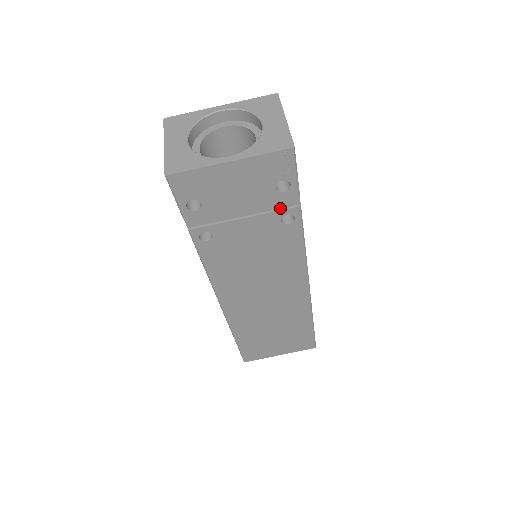
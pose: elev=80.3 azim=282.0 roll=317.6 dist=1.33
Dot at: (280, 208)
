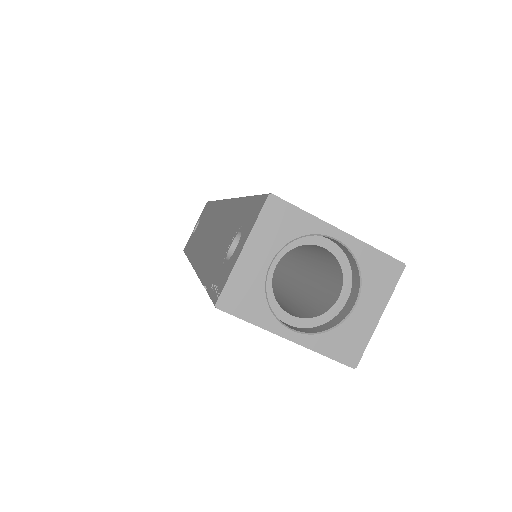
Dot at: occluded
